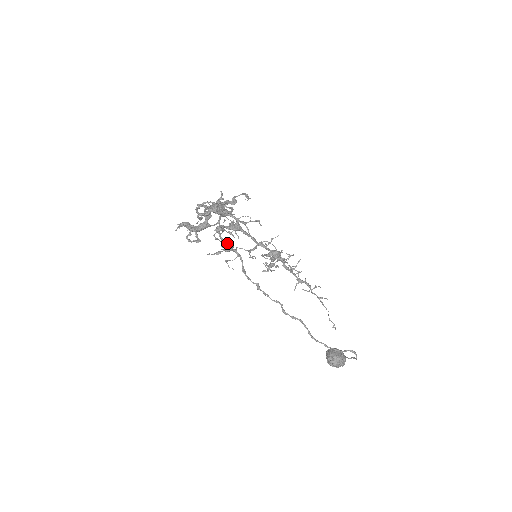
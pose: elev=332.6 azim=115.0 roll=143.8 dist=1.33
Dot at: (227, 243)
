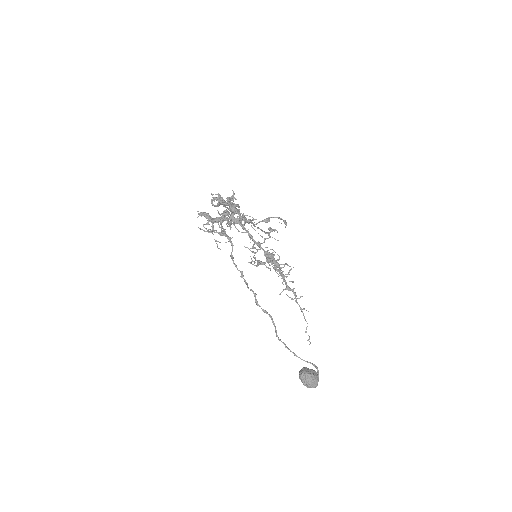
Dot at: (223, 229)
